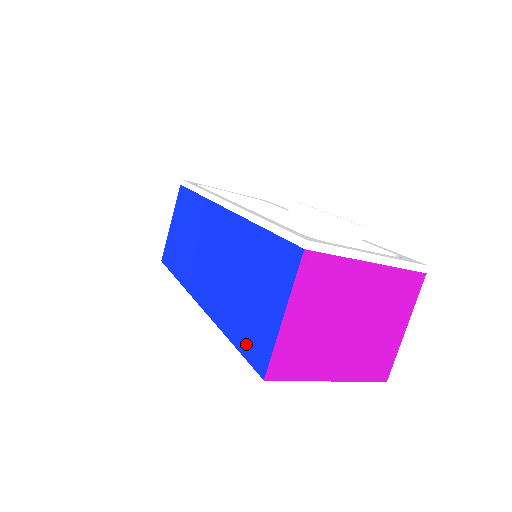
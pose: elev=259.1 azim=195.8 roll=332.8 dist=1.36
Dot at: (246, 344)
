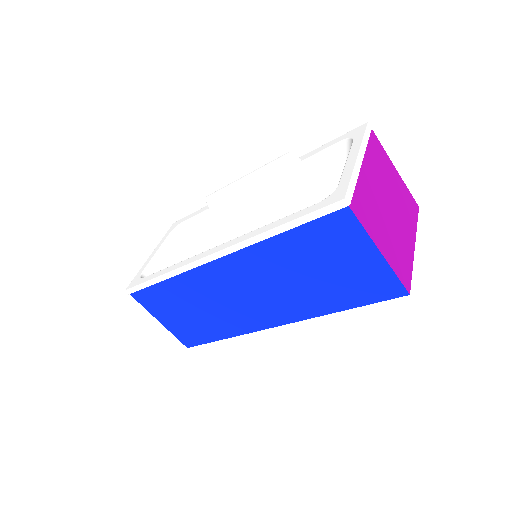
Dot at: (365, 297)
